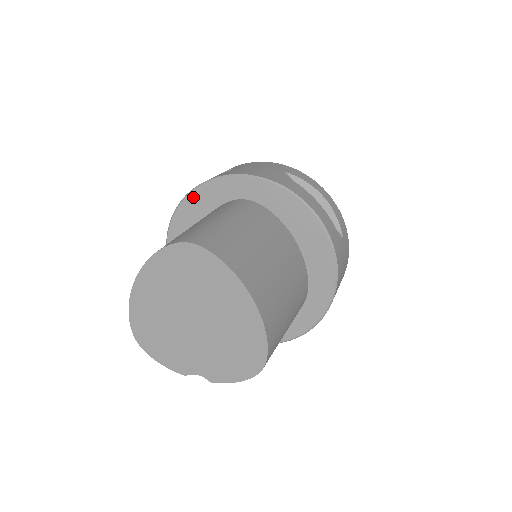
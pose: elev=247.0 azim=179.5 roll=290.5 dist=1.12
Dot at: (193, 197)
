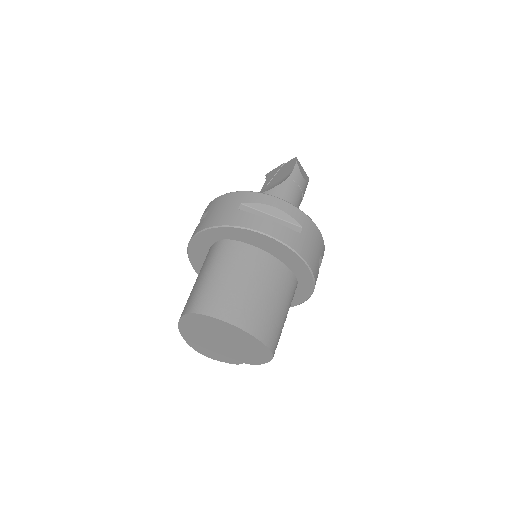
Dot at: (192, 246)
